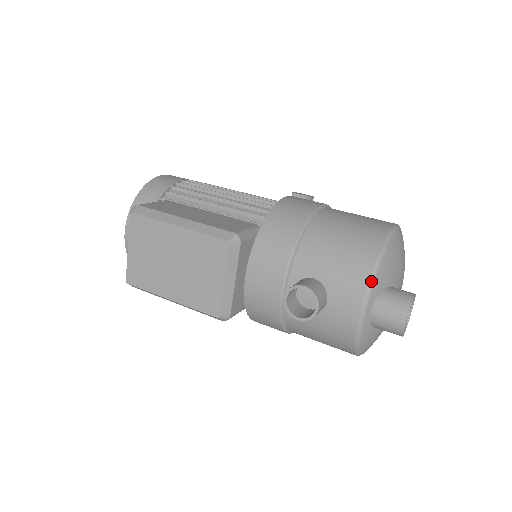
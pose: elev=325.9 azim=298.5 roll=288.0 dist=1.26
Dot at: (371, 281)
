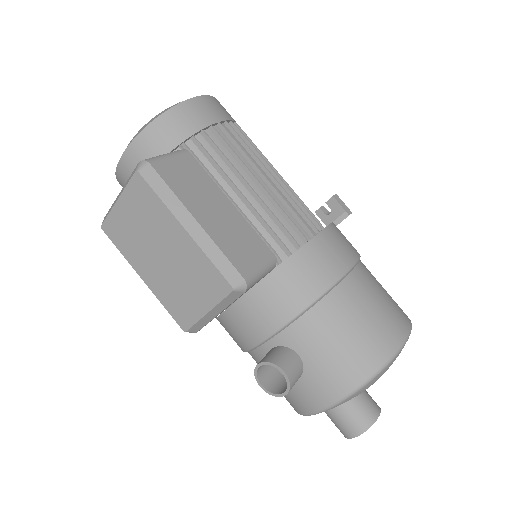
Dot at: (349, 394)
